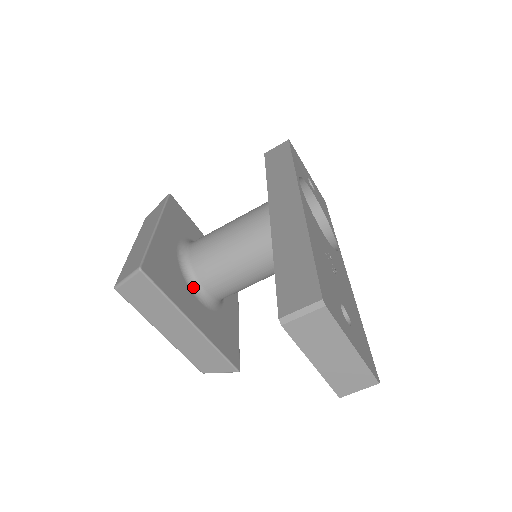
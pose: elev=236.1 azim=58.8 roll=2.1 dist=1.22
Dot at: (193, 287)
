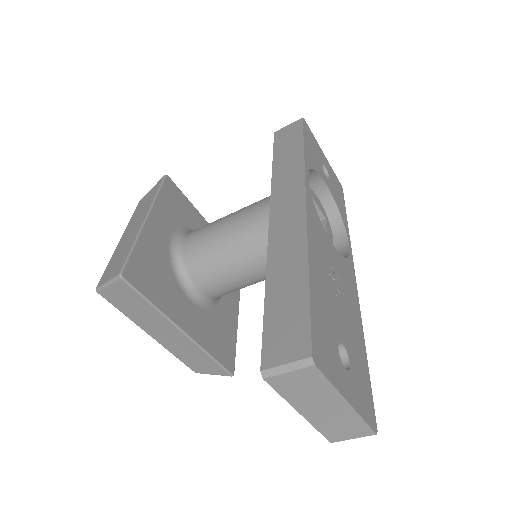
Dot at: (185, 286)
